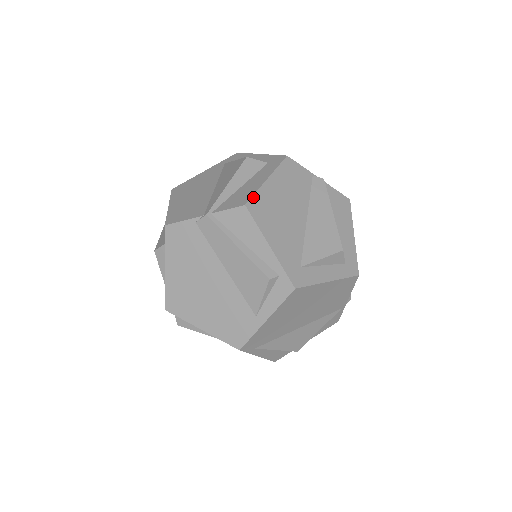
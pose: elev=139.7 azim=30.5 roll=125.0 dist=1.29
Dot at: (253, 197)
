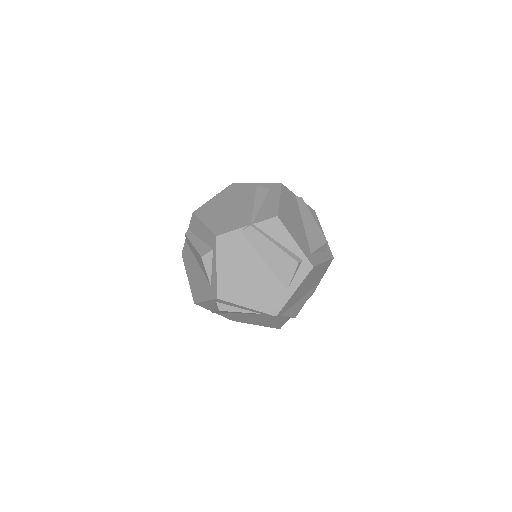
Dot at: (279, 211)
